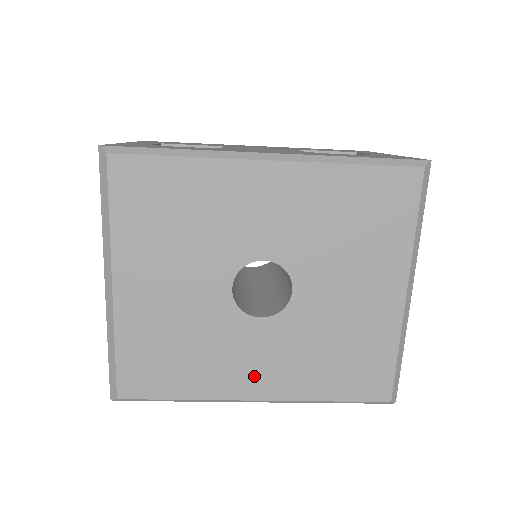
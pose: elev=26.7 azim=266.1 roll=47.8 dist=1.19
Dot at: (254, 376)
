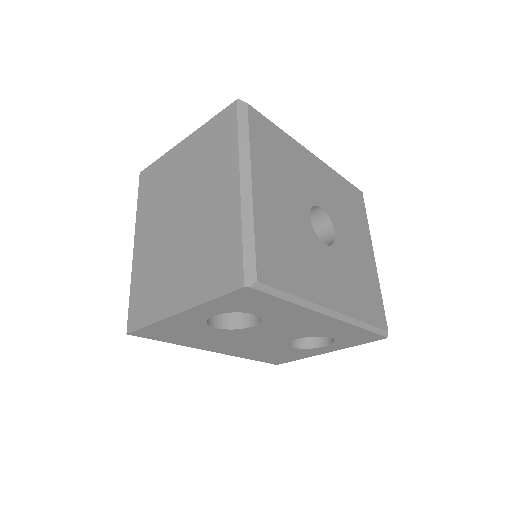
Dot at: (330, 289)
